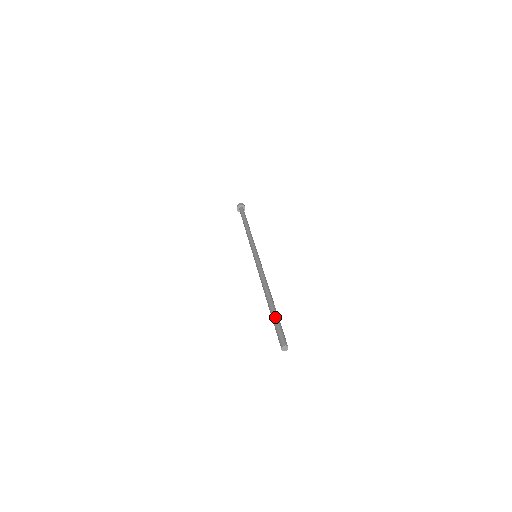
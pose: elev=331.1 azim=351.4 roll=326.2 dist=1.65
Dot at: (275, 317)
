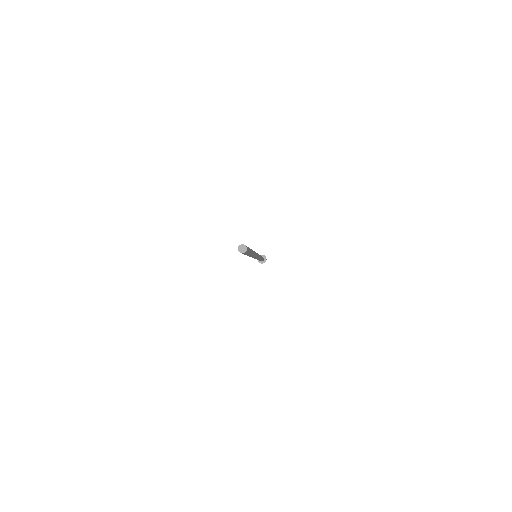
Dot at: occluded
